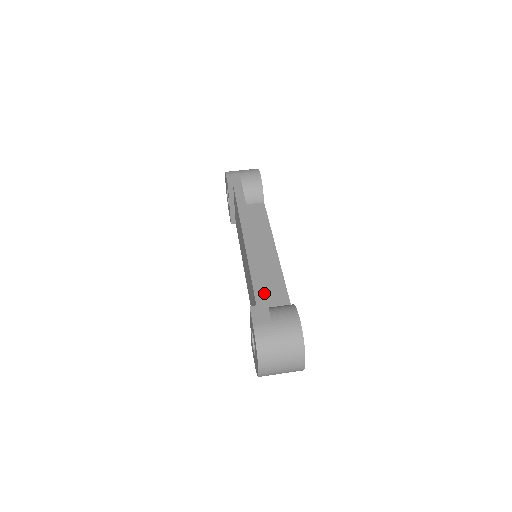
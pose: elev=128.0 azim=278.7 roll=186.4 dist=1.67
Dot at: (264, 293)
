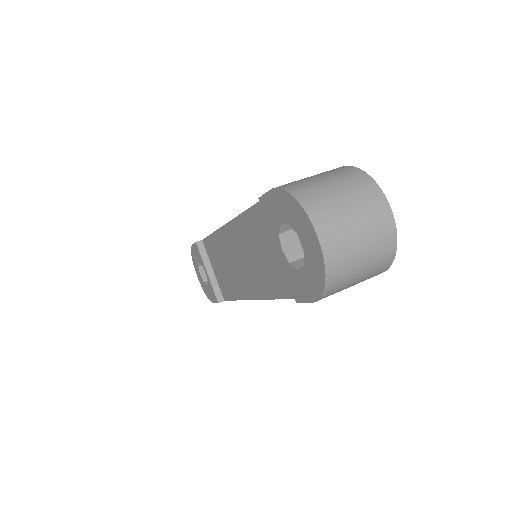
Dot at: occluded
